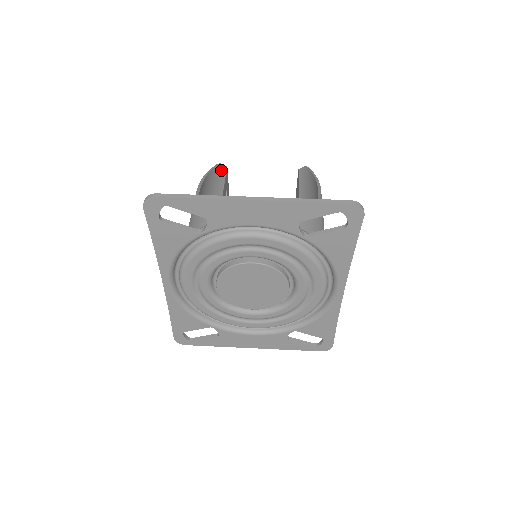
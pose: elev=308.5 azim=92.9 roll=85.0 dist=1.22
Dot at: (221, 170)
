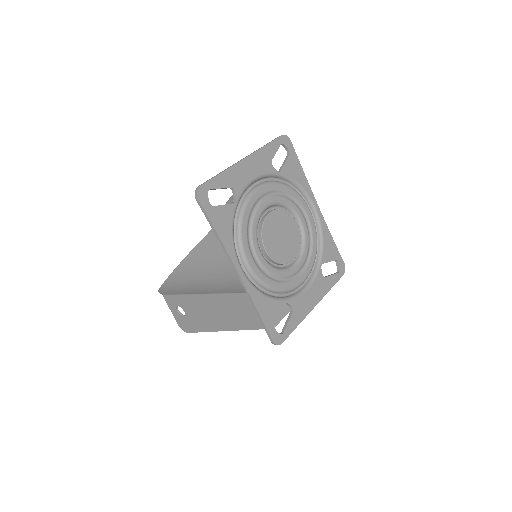
Dot at: occluded
